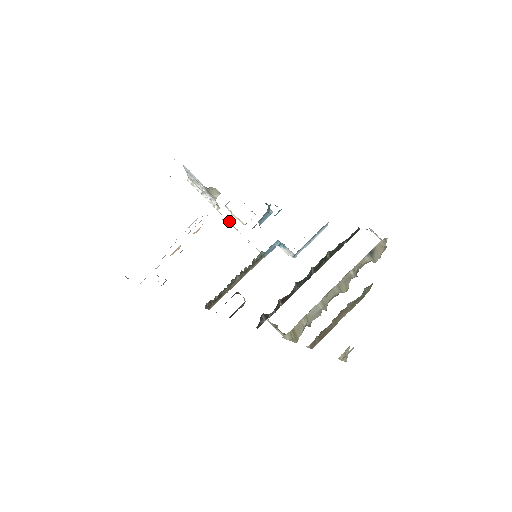
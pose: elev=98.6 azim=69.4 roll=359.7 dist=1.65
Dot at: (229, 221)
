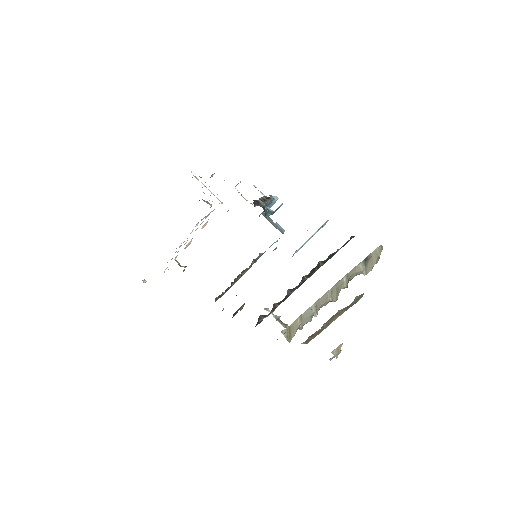
Dot at: occluded
